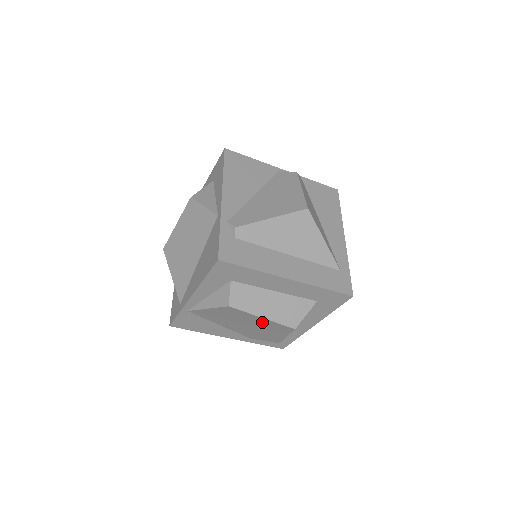
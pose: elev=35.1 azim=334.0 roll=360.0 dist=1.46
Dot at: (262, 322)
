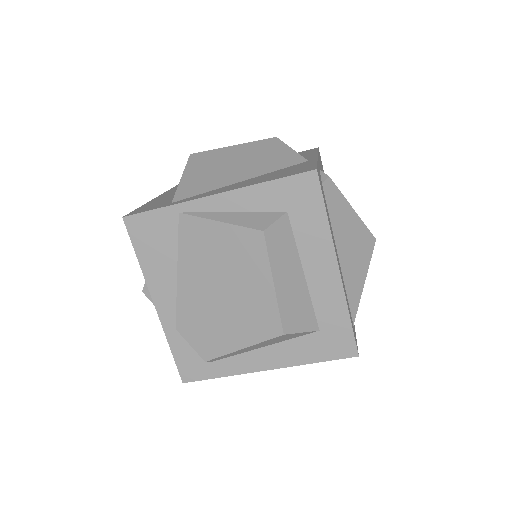
Dot at: (257, 294)
